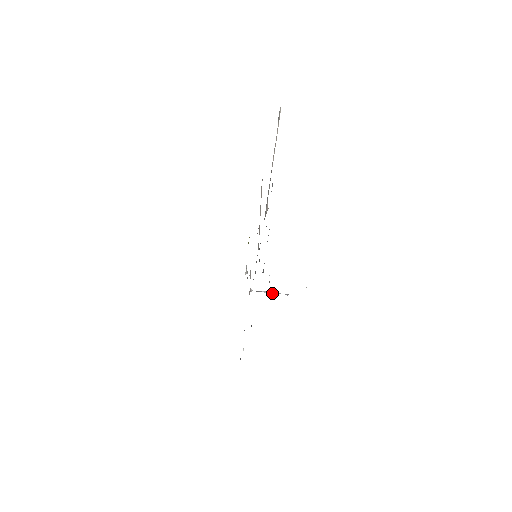
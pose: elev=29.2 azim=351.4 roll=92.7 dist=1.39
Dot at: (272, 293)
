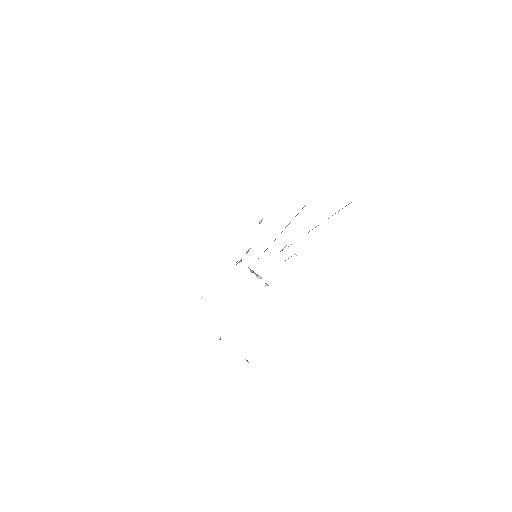
Dot at: (256, 275)
